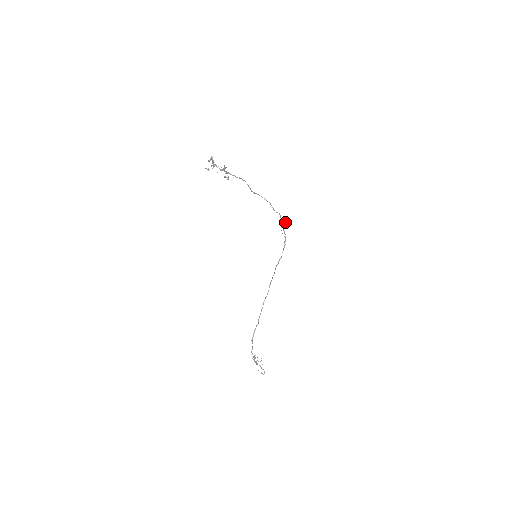
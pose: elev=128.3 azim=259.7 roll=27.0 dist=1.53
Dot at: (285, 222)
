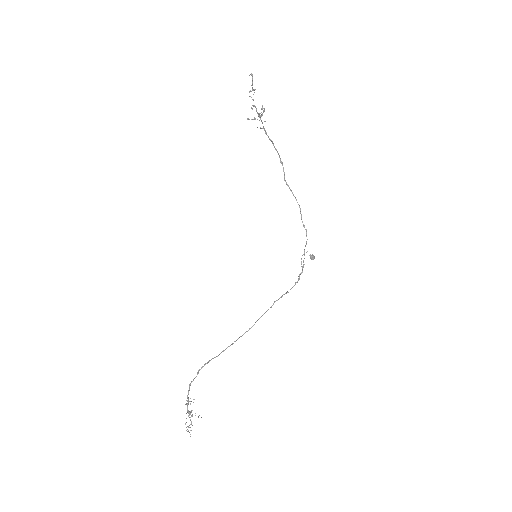
Dot at: (311, 255)
